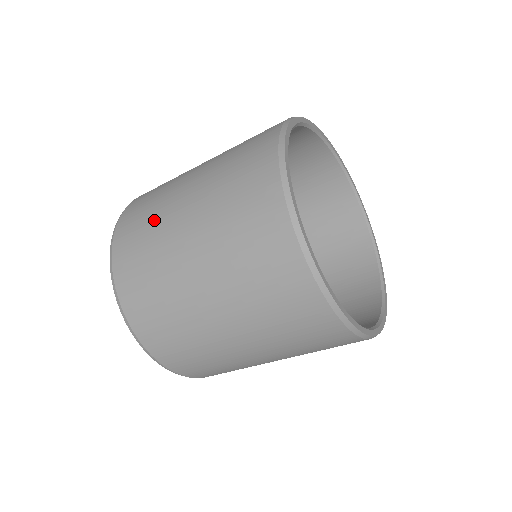
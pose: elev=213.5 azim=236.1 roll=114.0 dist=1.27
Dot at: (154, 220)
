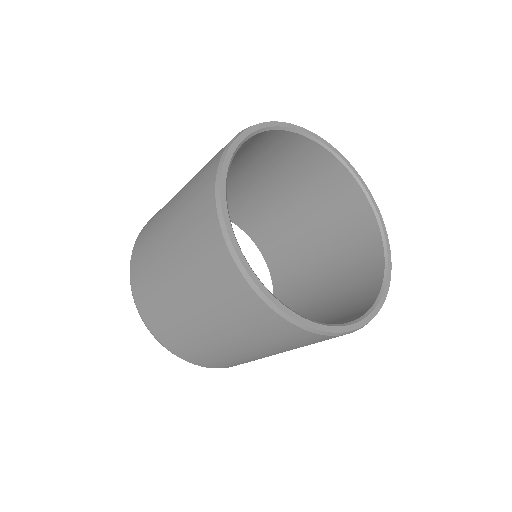
Dot at: (189, 338)
